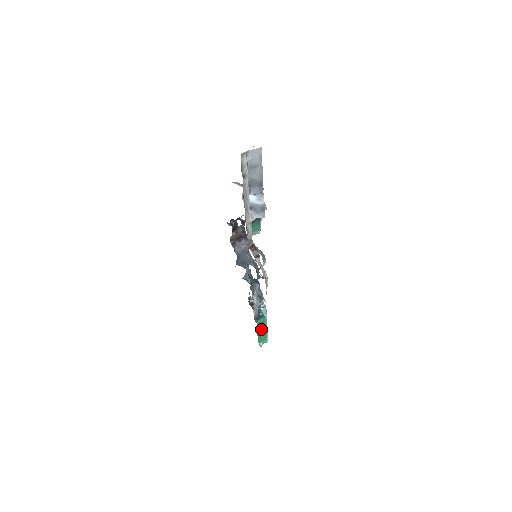
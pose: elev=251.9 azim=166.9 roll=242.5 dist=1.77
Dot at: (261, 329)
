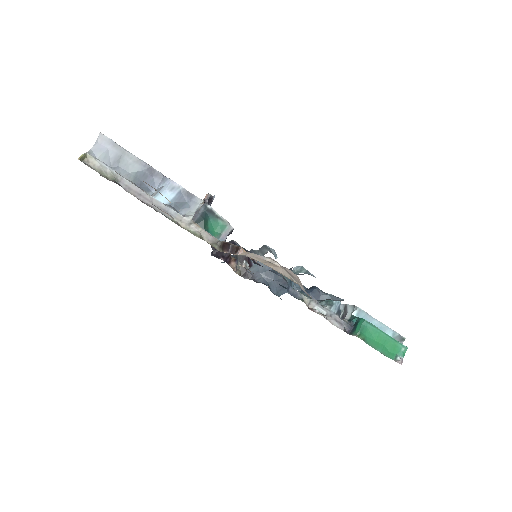
Dot at: (373, 339)
